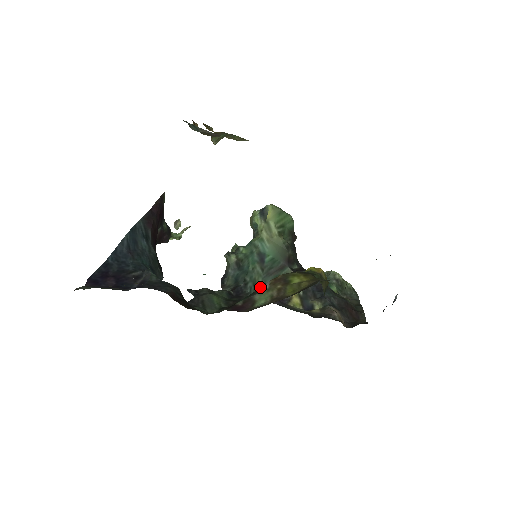
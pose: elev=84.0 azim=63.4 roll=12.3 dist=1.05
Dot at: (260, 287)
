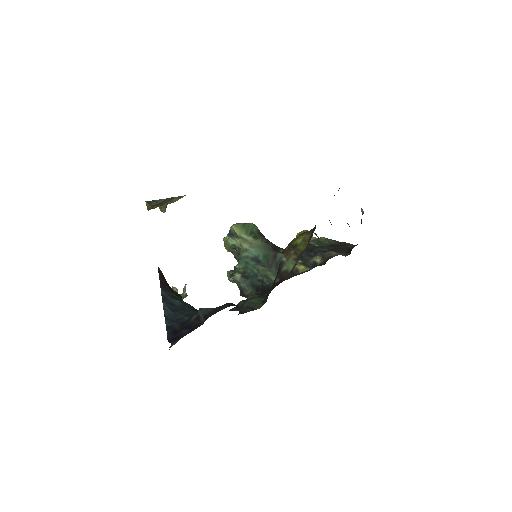
Dot at: (280, 264)
